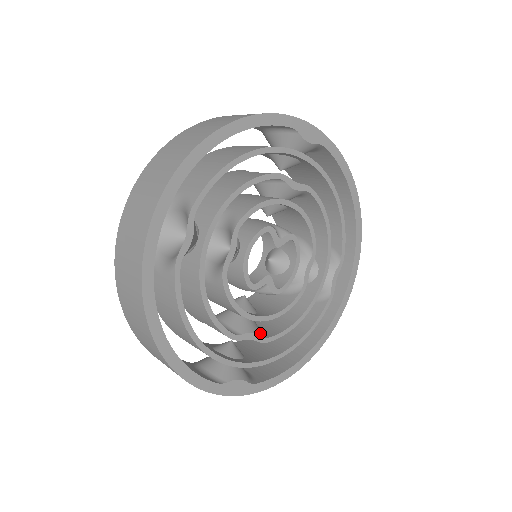
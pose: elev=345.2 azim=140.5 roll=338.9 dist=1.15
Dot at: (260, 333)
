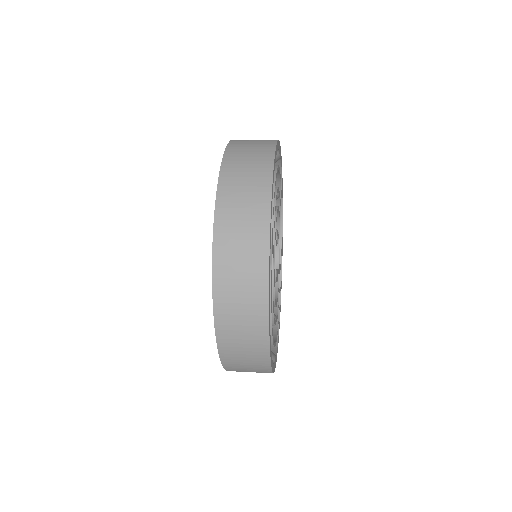
Dot at: occluded
